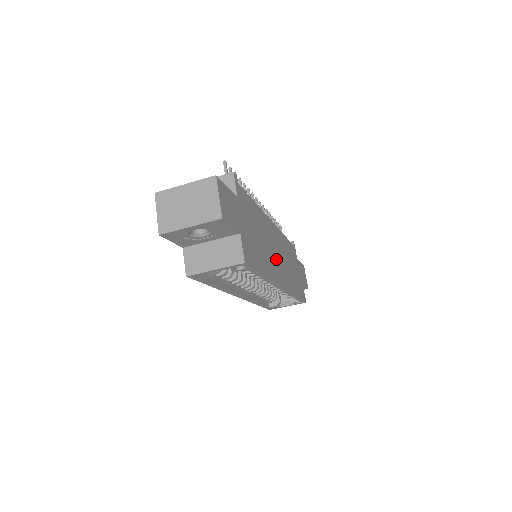
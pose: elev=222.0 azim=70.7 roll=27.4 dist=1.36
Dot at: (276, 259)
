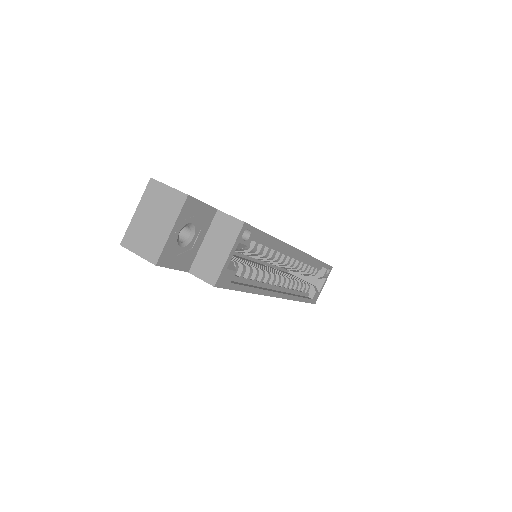
Dot at: occluded
